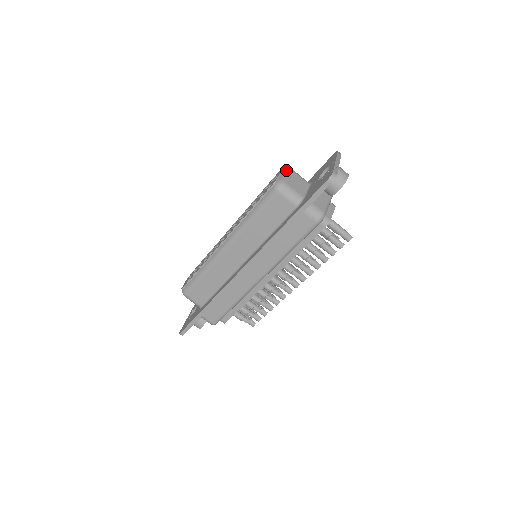
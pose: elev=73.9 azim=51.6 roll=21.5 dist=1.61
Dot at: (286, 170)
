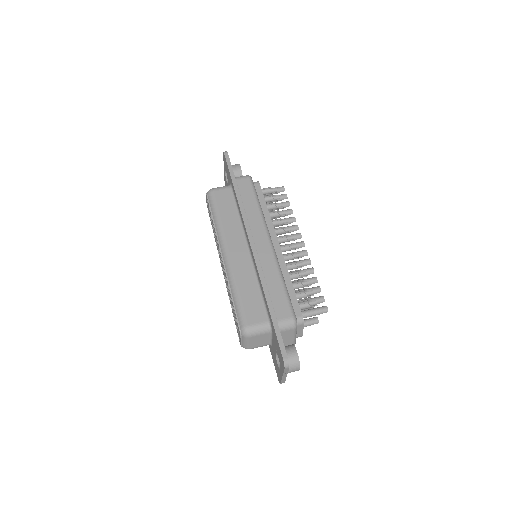
Dot at: occluded
